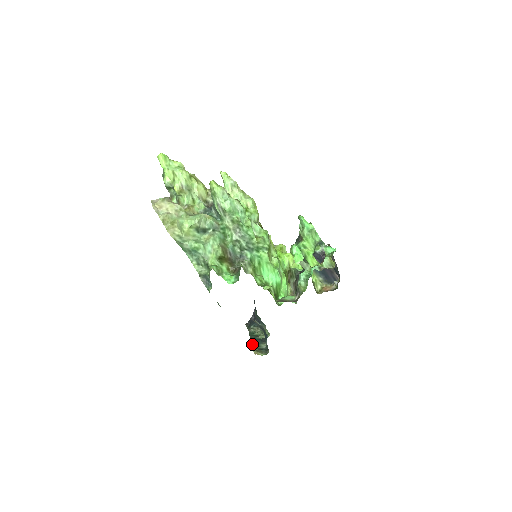
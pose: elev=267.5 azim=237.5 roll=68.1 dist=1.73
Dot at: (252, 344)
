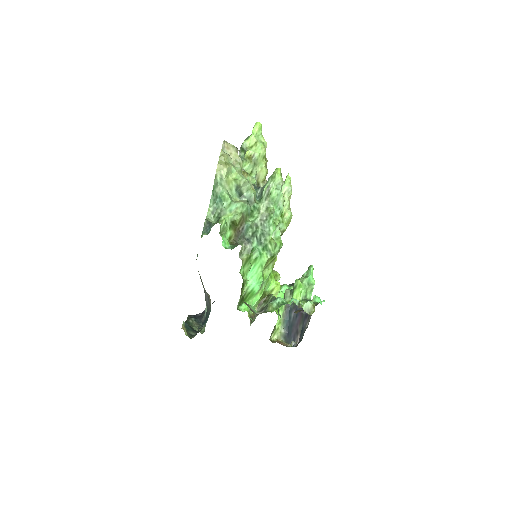
Dot at: occluded
